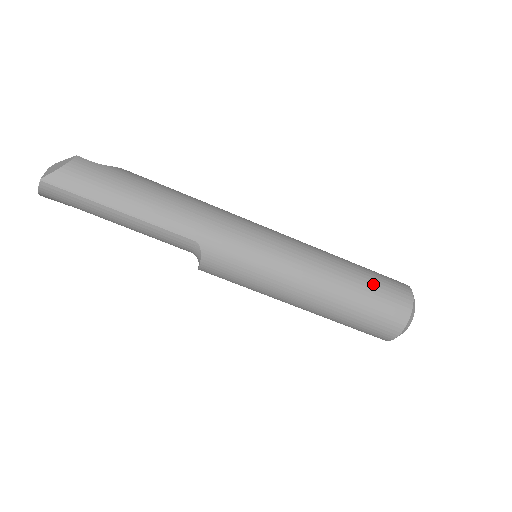
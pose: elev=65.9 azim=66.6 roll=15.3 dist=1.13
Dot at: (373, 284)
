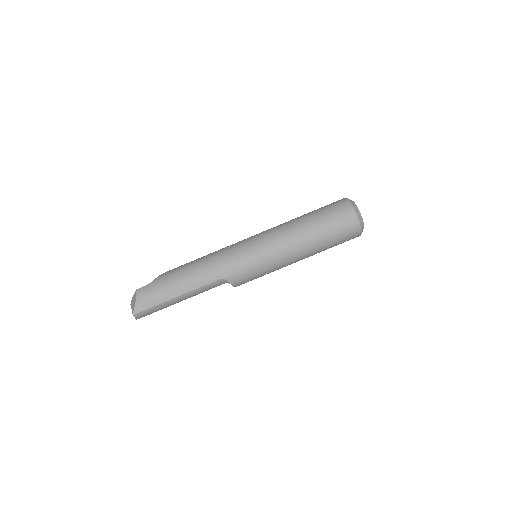
Dot at: (324, 218)
